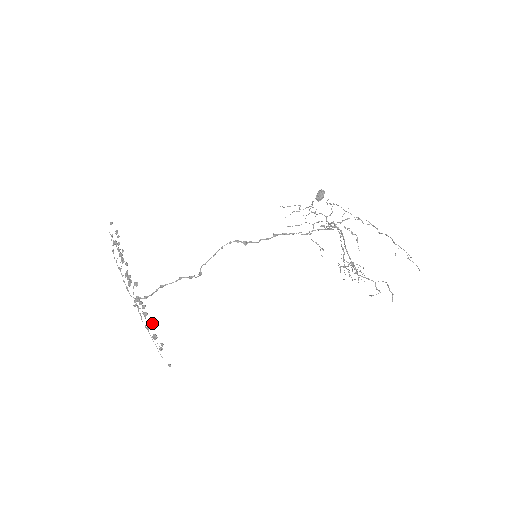
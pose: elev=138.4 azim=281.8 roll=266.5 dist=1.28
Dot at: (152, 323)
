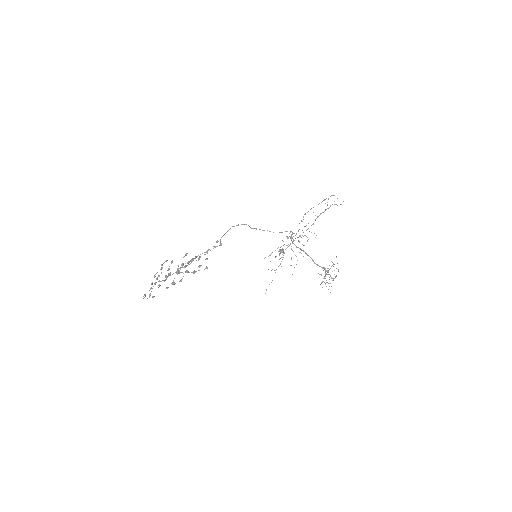
Dot at: (194, 271)
